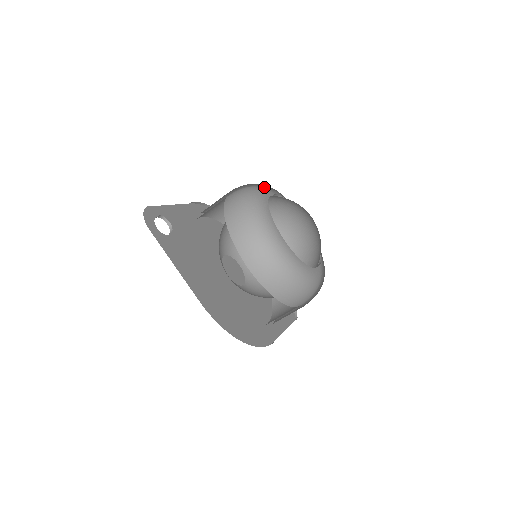
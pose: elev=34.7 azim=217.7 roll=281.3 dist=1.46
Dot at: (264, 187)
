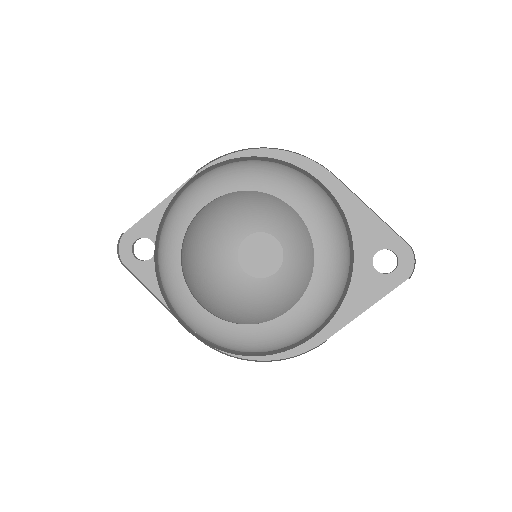
Dot at: occluded
